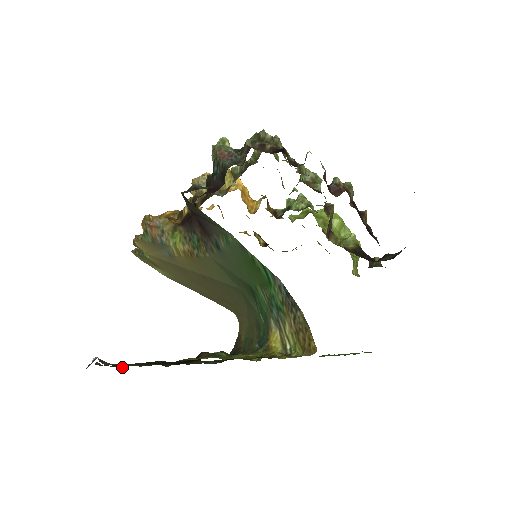
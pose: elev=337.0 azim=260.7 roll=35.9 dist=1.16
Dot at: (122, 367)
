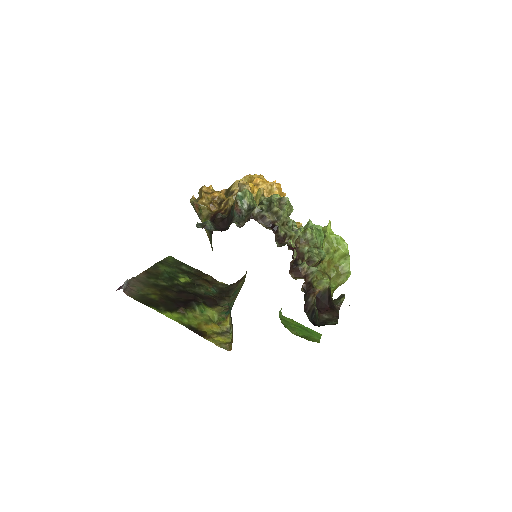
Dot at: (169, 256)
